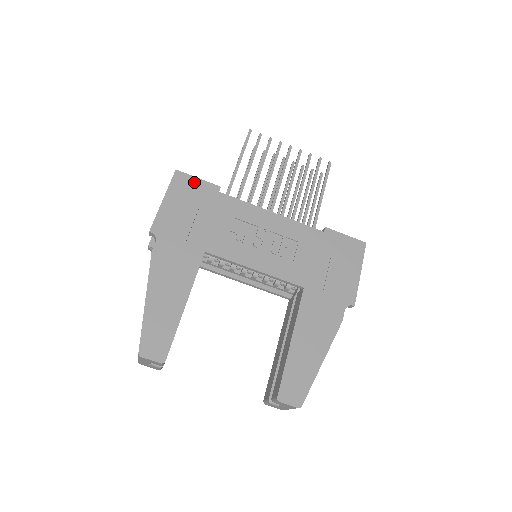
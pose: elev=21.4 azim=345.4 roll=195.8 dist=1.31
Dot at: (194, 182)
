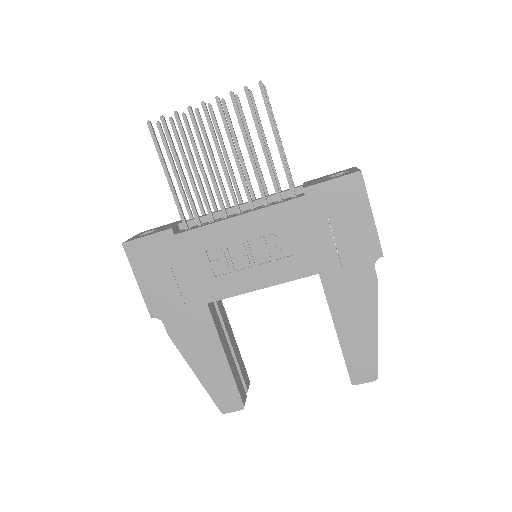
Dot at: (146, 243)
